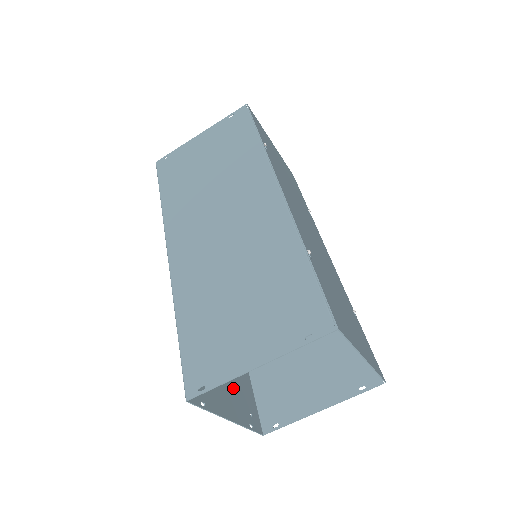
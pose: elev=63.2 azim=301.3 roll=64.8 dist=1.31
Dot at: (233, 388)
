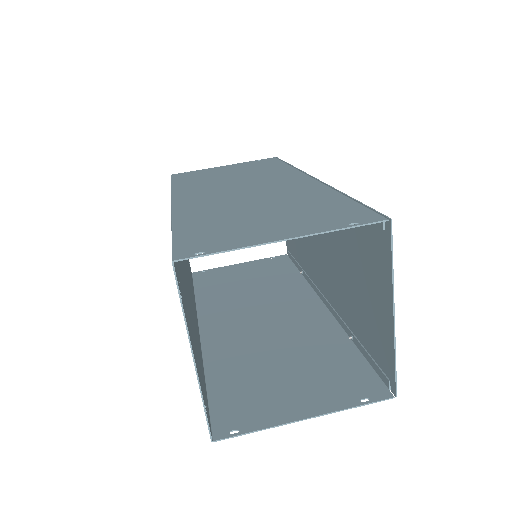
Dot at: (197, 354)
